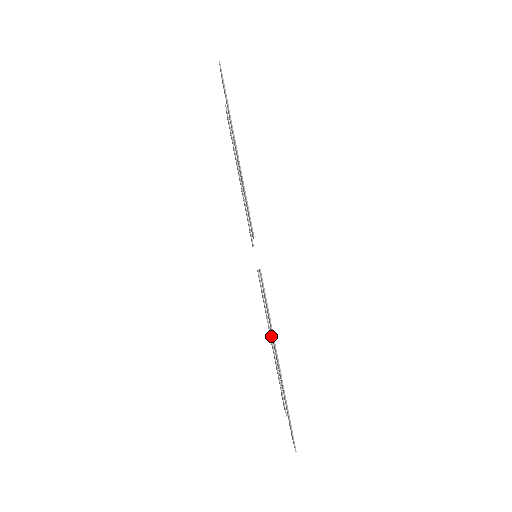
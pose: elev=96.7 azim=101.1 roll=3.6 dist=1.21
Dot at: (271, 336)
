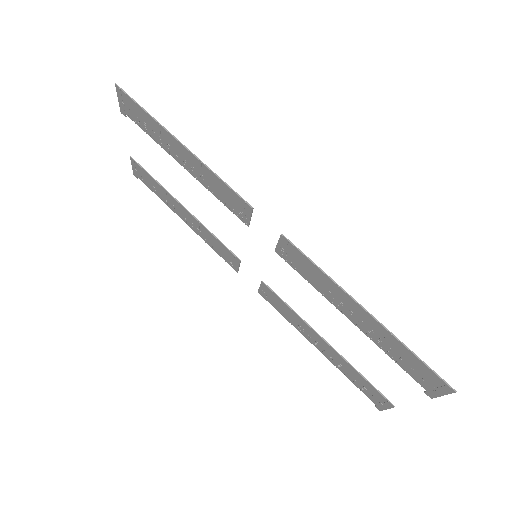
Dot at: (320, 336)
